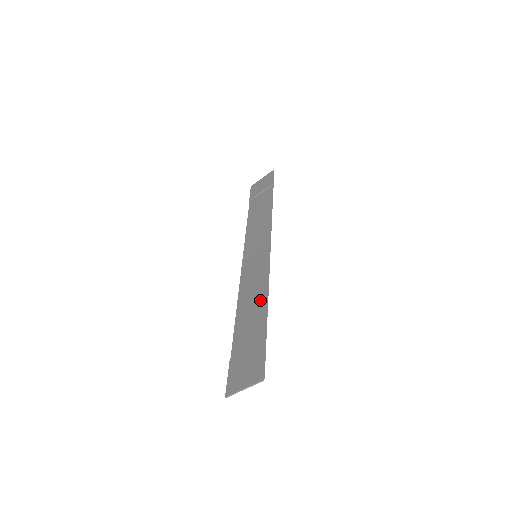
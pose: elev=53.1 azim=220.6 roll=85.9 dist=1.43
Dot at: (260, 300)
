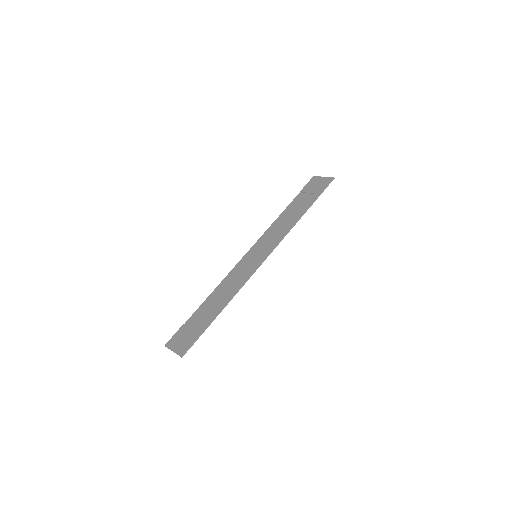
Dot at: (226, 298)
